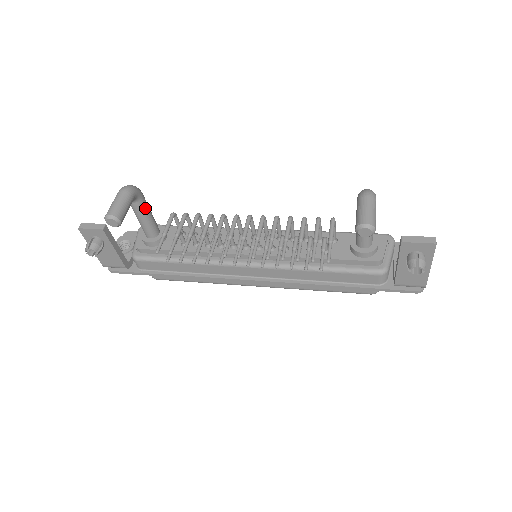
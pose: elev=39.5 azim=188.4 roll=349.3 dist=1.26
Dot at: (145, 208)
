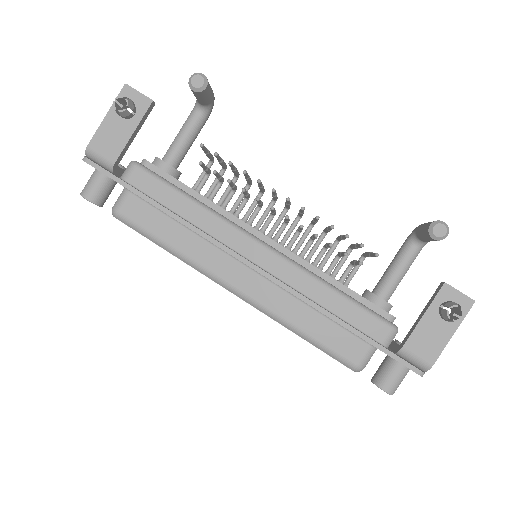
Dot at: (199, 129)
